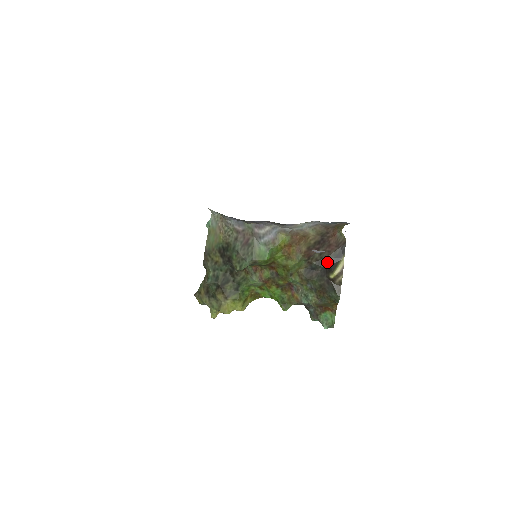
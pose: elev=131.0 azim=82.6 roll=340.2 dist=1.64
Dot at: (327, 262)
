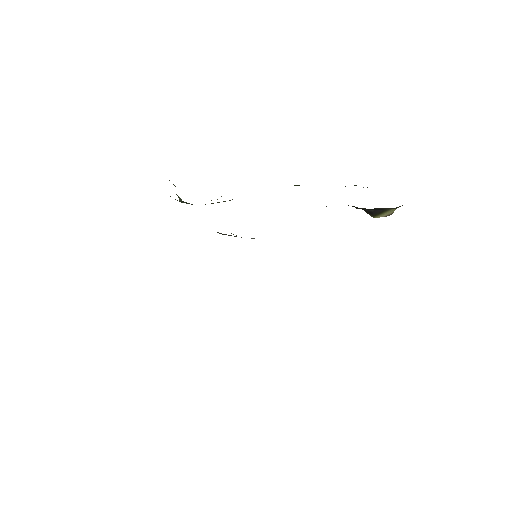
Dot at: (367, 209)
